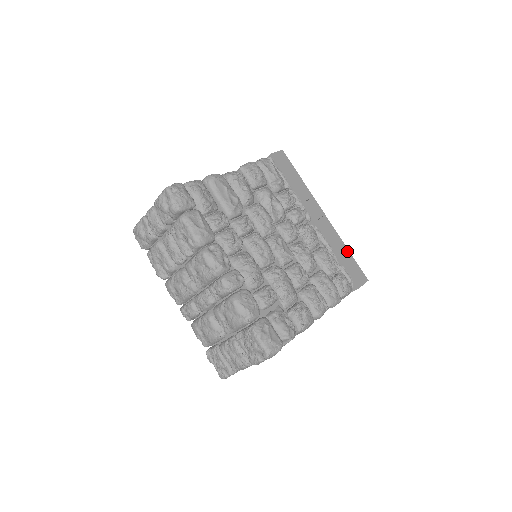
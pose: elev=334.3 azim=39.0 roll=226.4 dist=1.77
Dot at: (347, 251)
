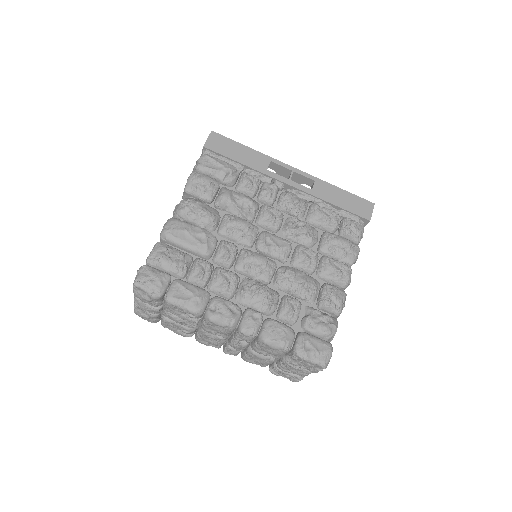
Dot at: (337, 190)
